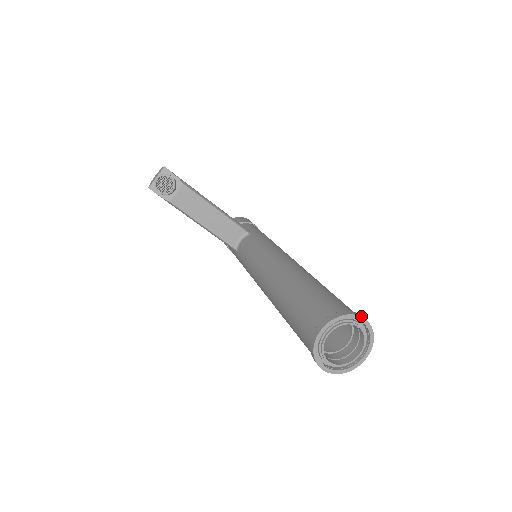
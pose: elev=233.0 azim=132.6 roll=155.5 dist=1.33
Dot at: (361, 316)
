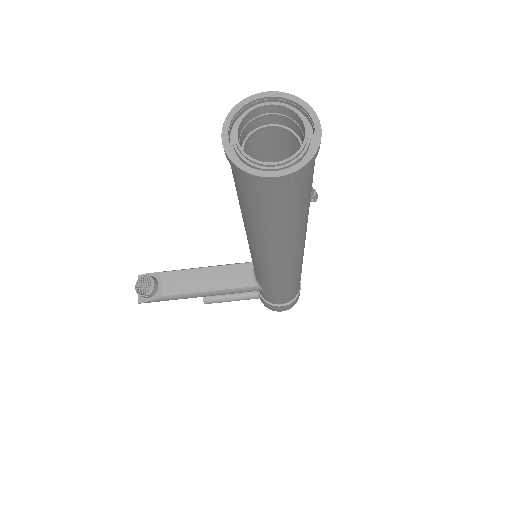
Dot at: (259, 94)
